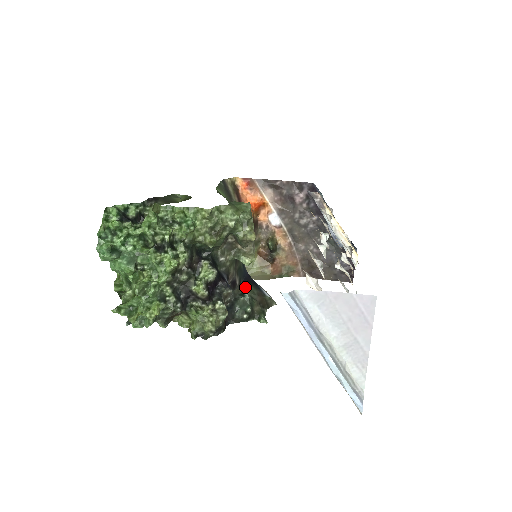
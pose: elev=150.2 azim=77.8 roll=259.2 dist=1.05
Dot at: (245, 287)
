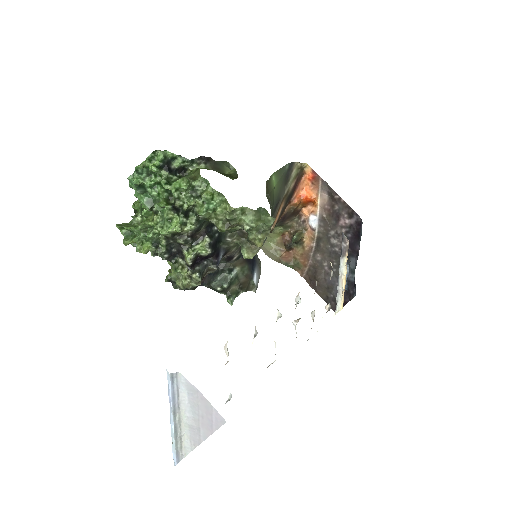
Dot at: (240, 264)
